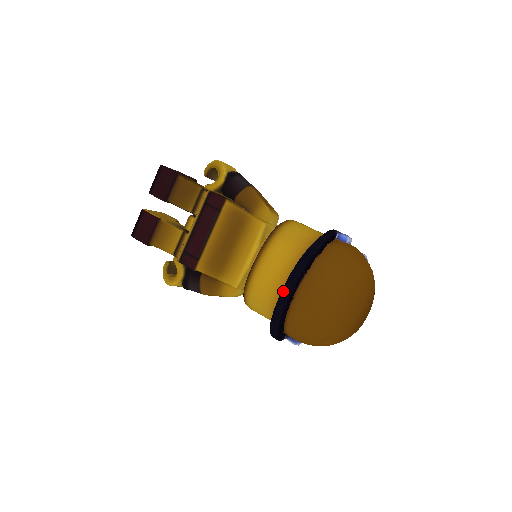
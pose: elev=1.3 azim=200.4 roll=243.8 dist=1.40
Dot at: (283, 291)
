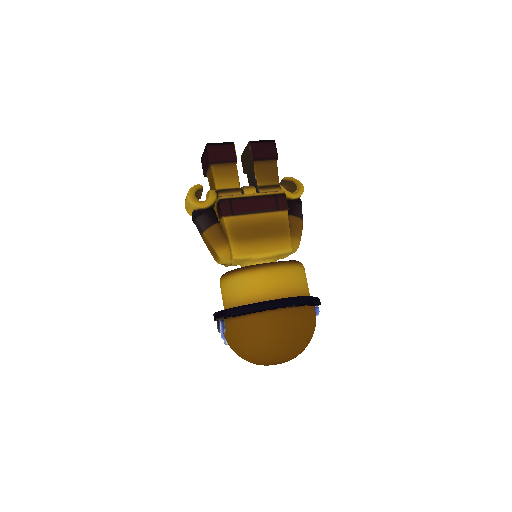
Dot at: (279, 300)
